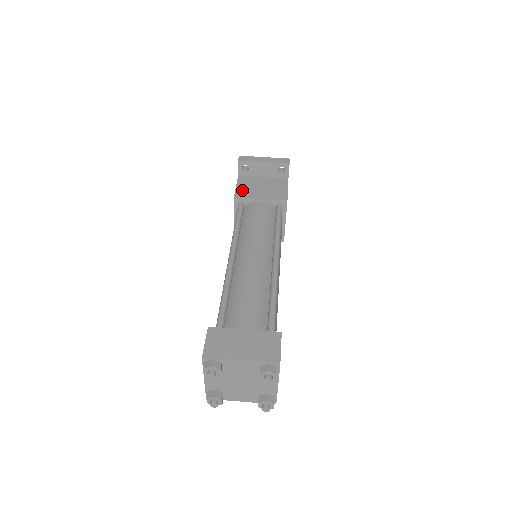
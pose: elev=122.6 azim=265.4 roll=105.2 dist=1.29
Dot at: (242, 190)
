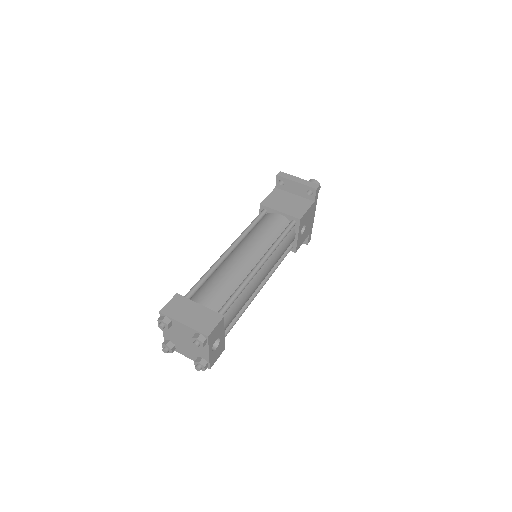
Dot at: (270, 200)
